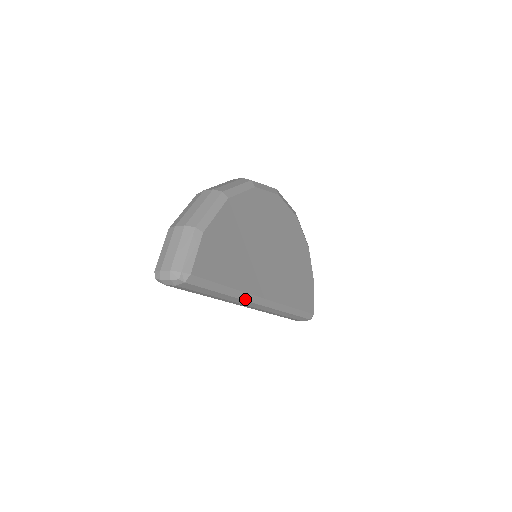
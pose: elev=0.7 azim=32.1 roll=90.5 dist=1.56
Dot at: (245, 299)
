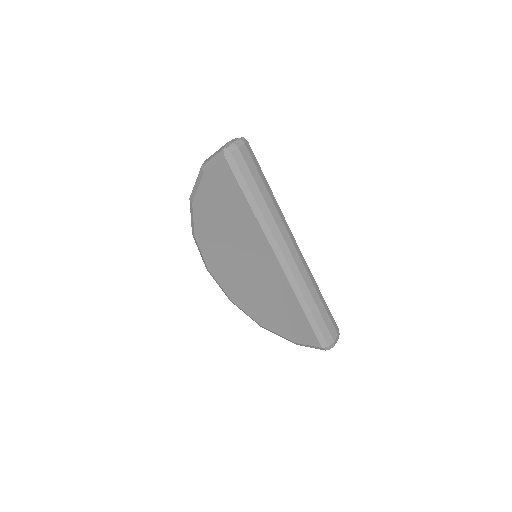
Dot at: (284, 219)
